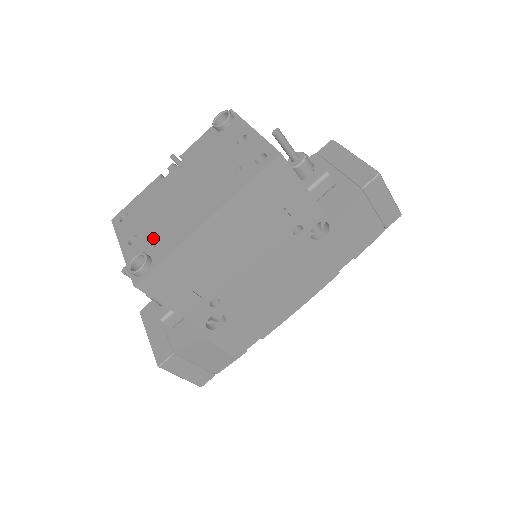
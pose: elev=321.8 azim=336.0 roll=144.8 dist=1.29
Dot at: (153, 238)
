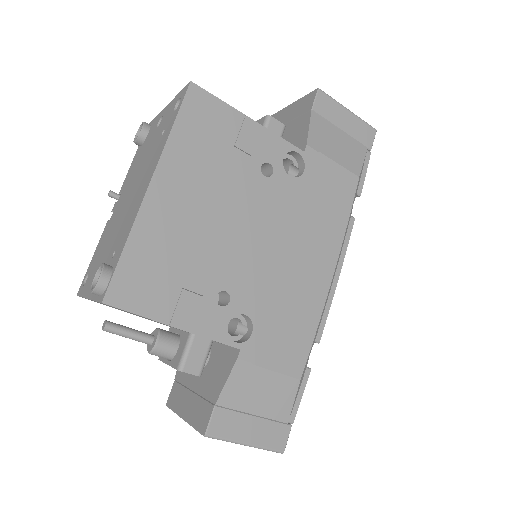
Dot at: (110, 254)
